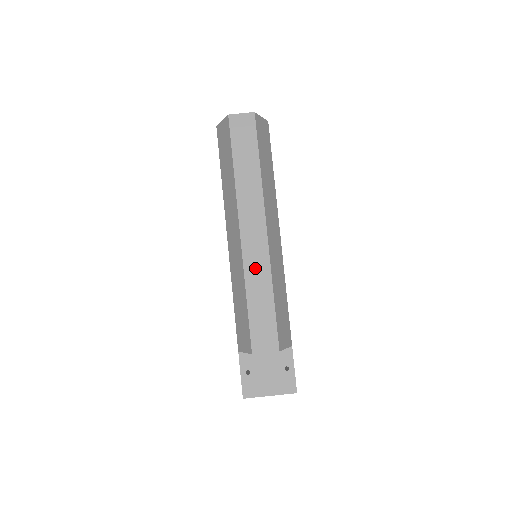
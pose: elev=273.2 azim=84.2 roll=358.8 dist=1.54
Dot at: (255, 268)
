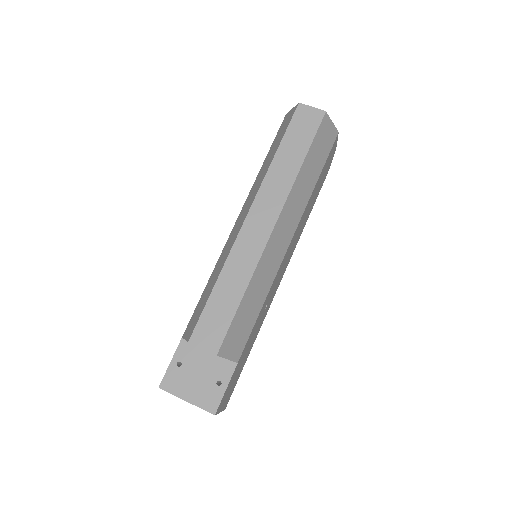
Dot at: (241, 258)
